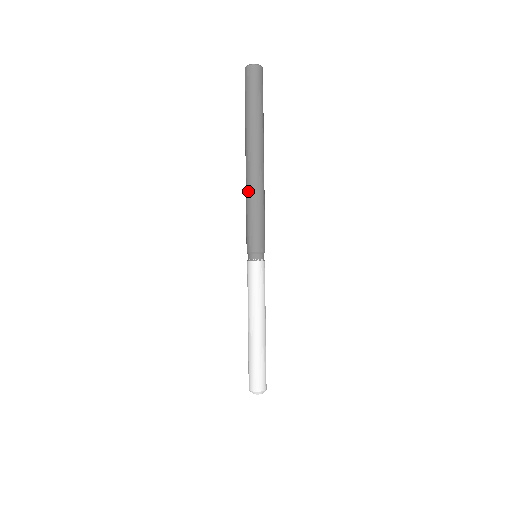
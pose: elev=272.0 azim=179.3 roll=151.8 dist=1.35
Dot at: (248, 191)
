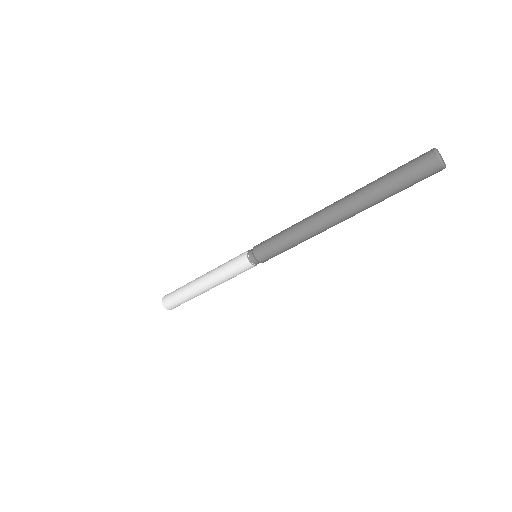
Dot at: (308, 234)
